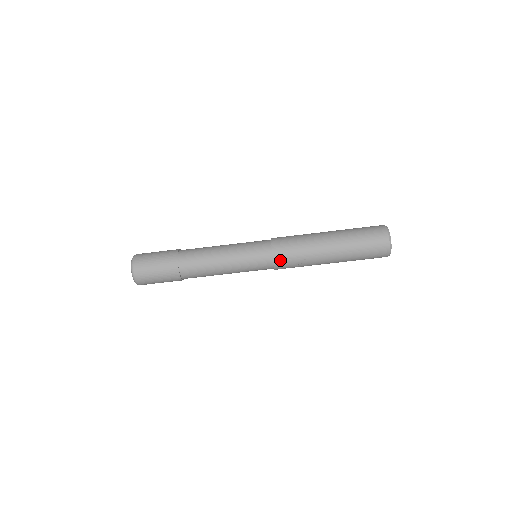
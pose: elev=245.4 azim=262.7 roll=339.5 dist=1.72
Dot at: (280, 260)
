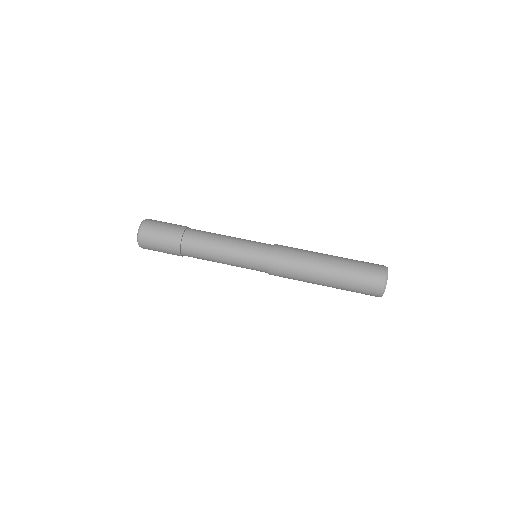
Dot at: (278, 255)
